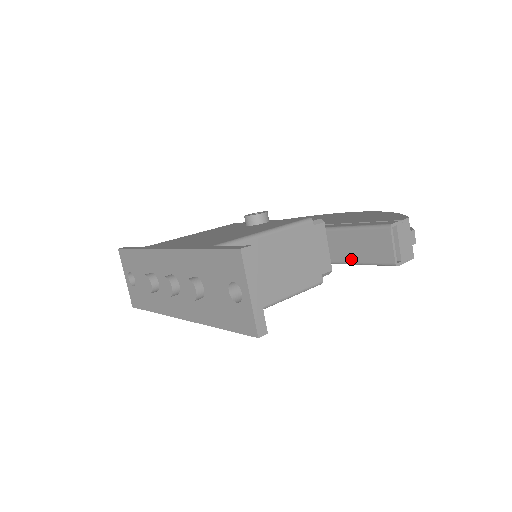
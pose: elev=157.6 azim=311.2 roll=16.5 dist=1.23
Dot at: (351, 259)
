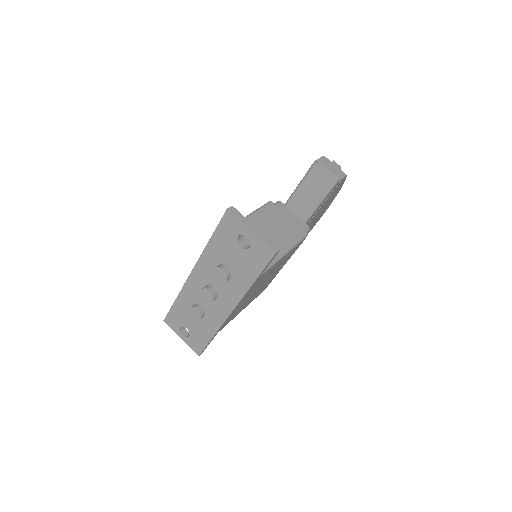
Dot at: (312, 206)
